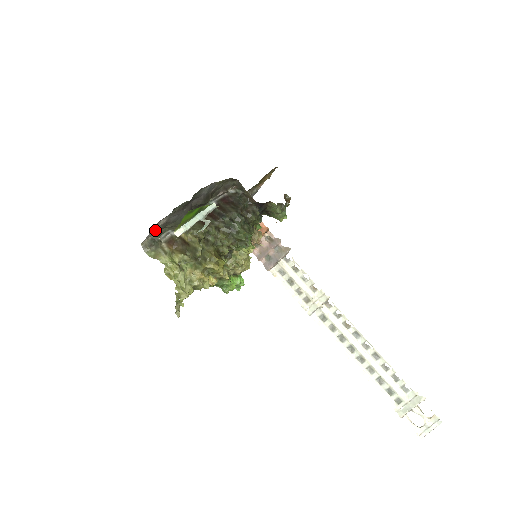
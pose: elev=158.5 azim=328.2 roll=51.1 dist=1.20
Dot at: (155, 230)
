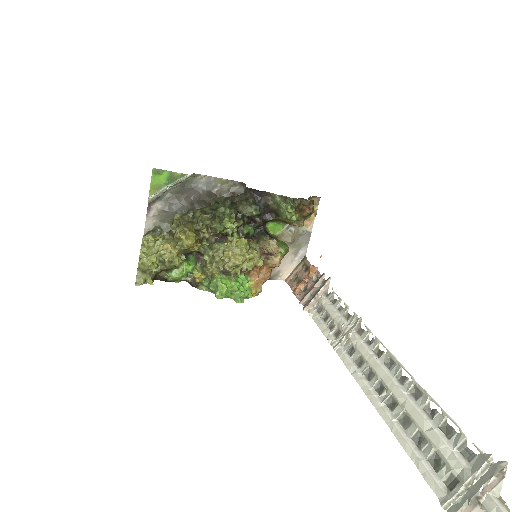
Dot at: (151, 216)
